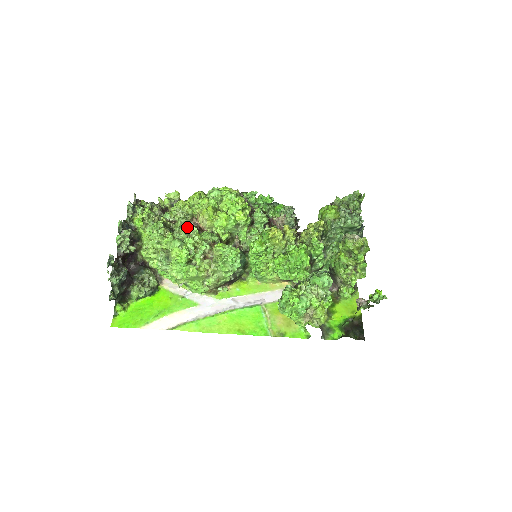
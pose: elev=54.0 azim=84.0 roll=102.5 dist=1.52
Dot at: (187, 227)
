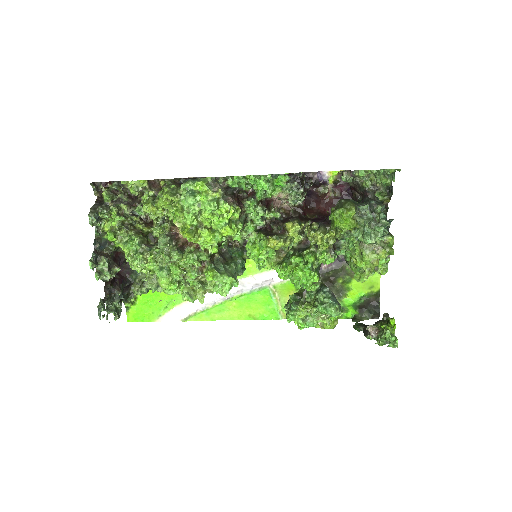
Dot at: (168, 247)
